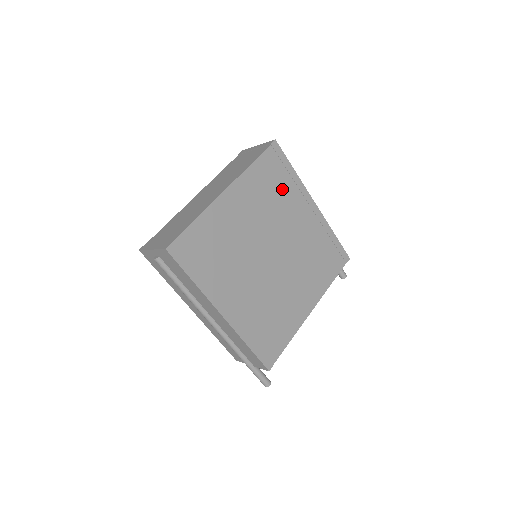
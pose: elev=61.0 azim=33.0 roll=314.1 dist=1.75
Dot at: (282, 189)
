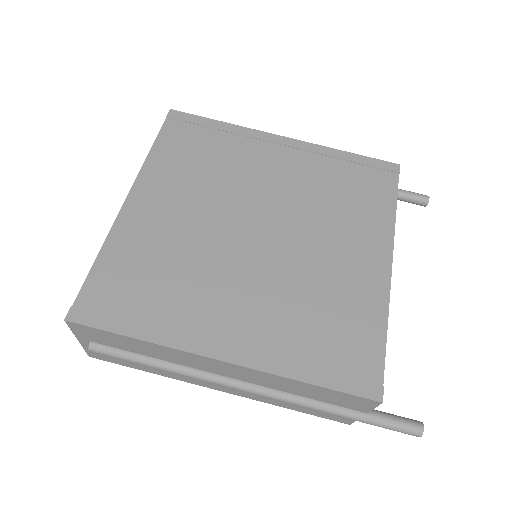
Dot at: (218, 150)
